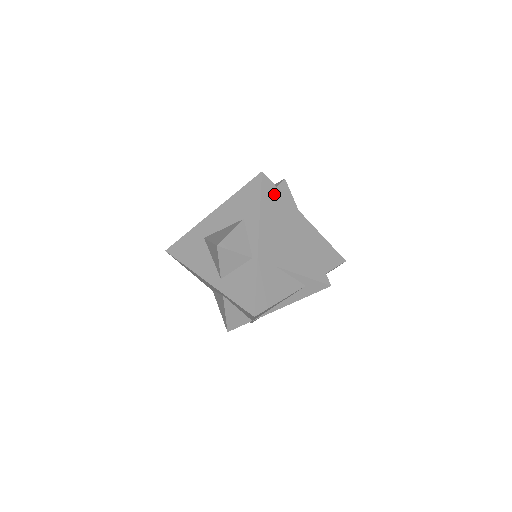
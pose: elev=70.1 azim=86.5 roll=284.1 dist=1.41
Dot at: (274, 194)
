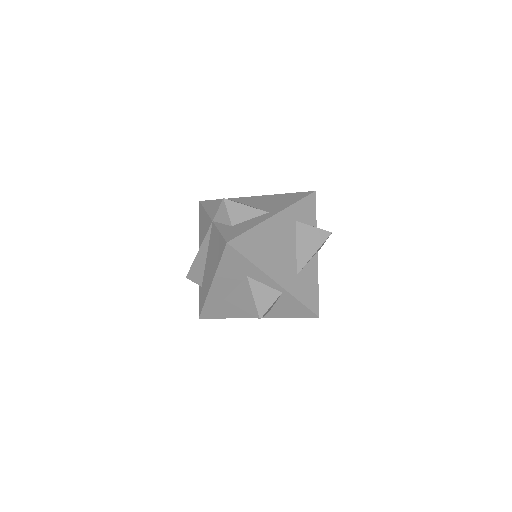
Dot at: (248, 240)
